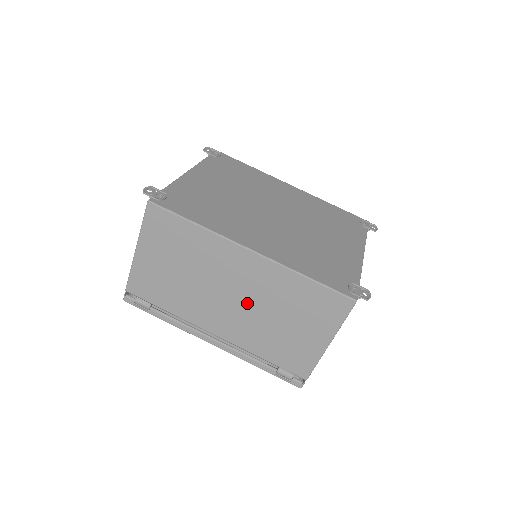
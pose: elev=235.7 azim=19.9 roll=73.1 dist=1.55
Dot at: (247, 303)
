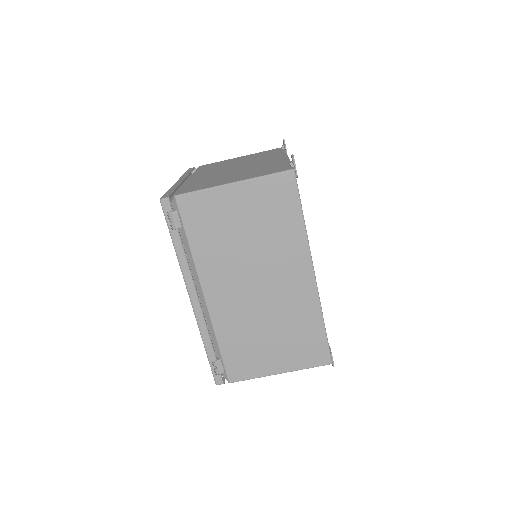
Dot at: (263, 301)
